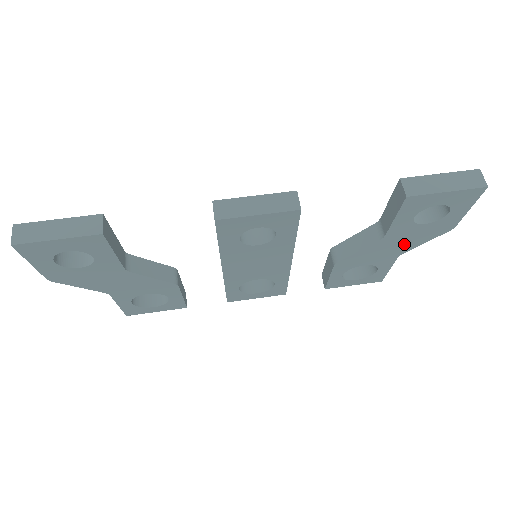
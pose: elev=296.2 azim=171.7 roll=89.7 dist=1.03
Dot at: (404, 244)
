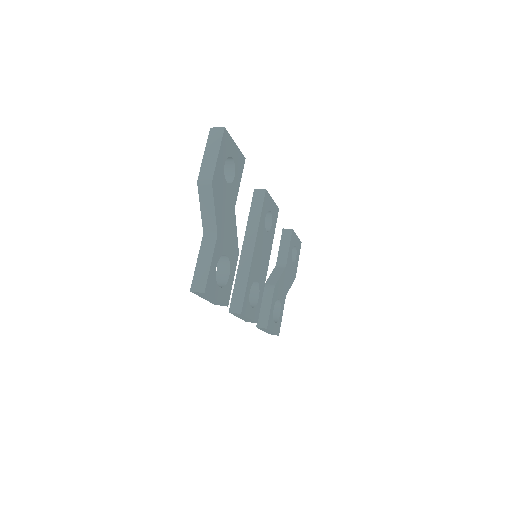
Dot at: (288, 282)
